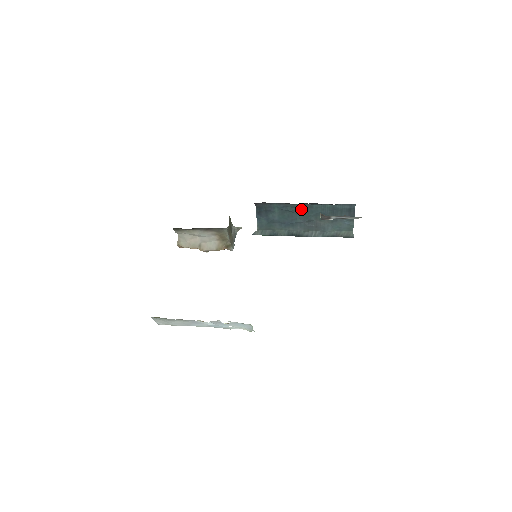
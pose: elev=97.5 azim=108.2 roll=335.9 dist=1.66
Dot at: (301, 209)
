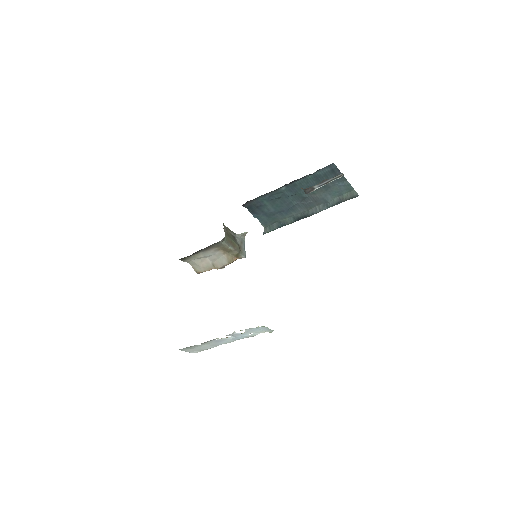
Dot at: (287, 191)
